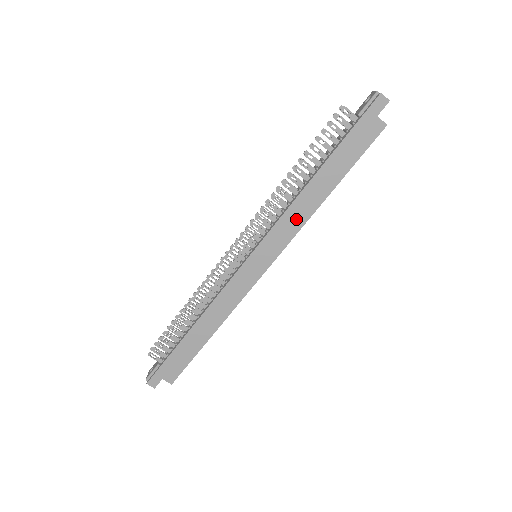
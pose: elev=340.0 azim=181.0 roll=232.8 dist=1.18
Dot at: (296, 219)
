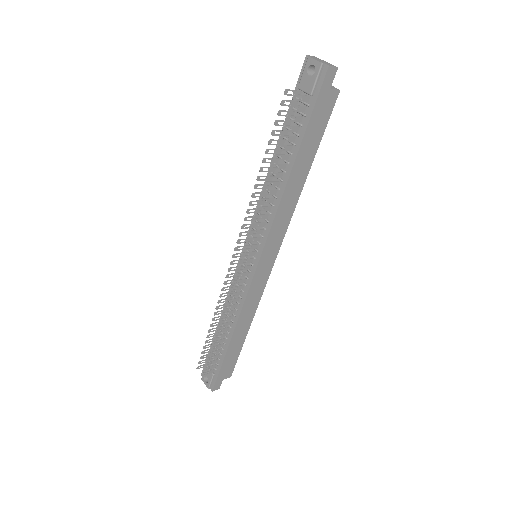
Dot at: (286, 214)
